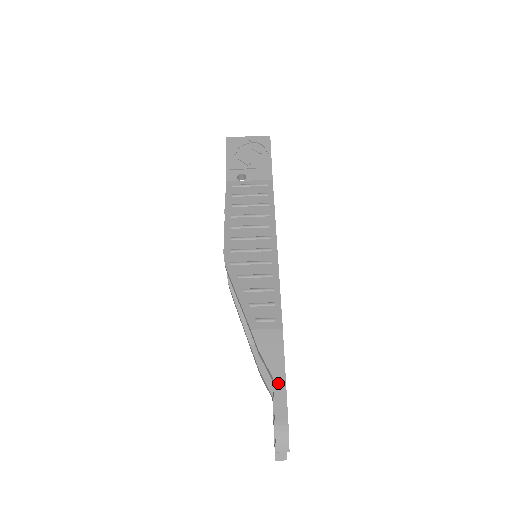
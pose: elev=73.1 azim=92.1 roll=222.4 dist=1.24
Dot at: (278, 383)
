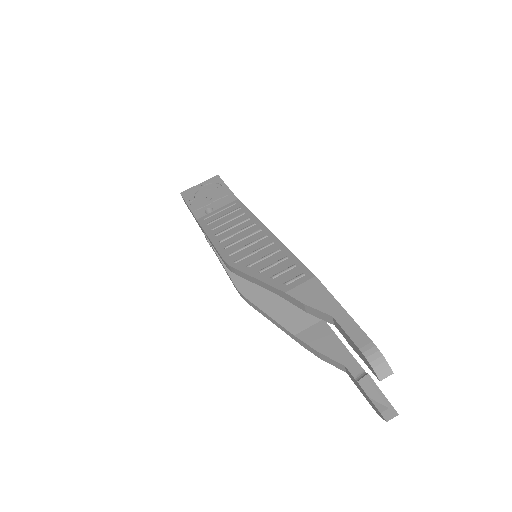
Dot at: (340, 318)
